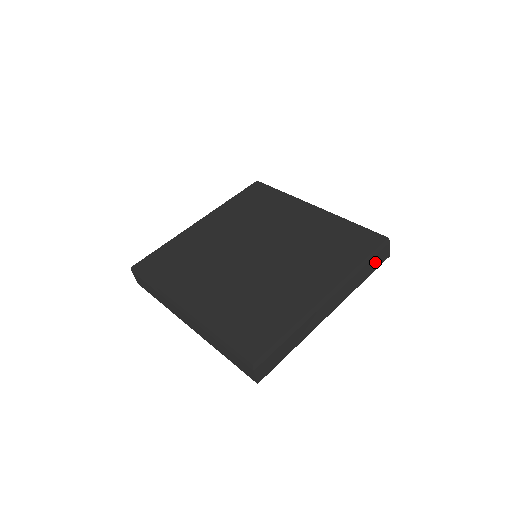
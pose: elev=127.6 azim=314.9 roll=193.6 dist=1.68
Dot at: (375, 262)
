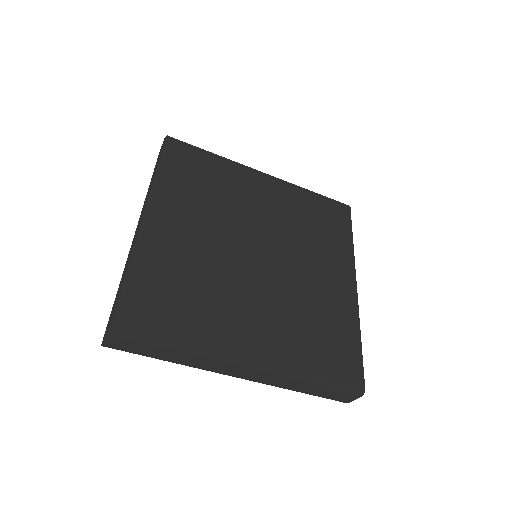
Dot at: occluded
